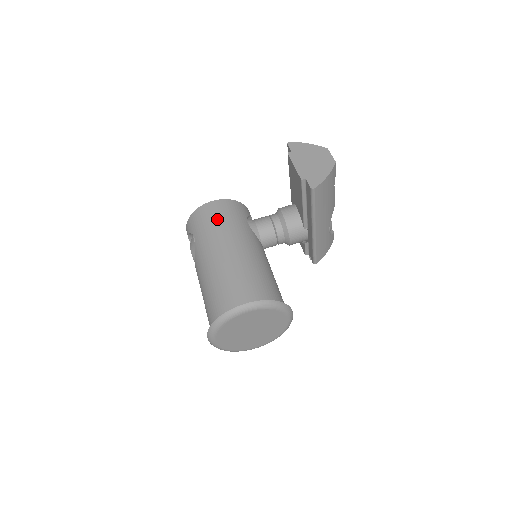
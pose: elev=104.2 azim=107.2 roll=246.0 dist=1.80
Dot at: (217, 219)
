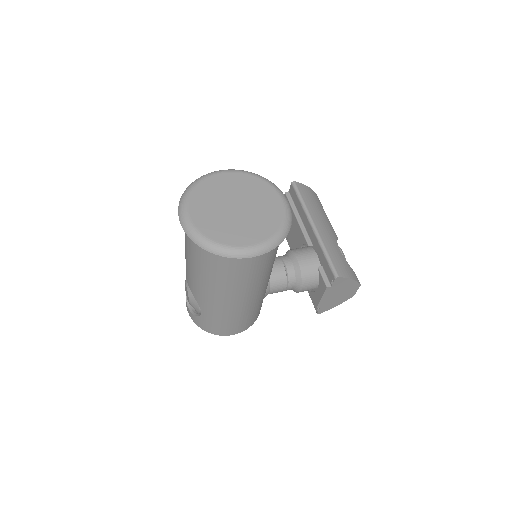
Dot at: occluded
